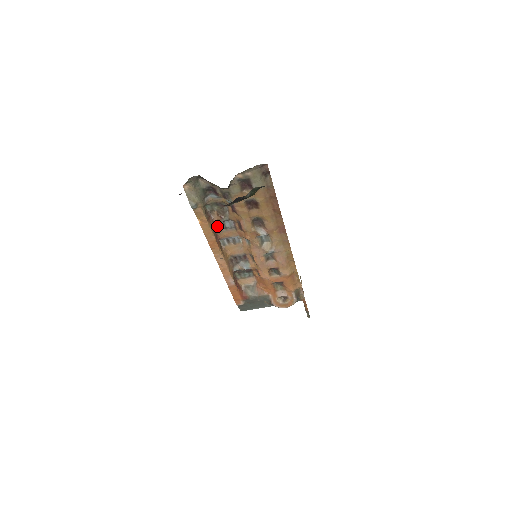
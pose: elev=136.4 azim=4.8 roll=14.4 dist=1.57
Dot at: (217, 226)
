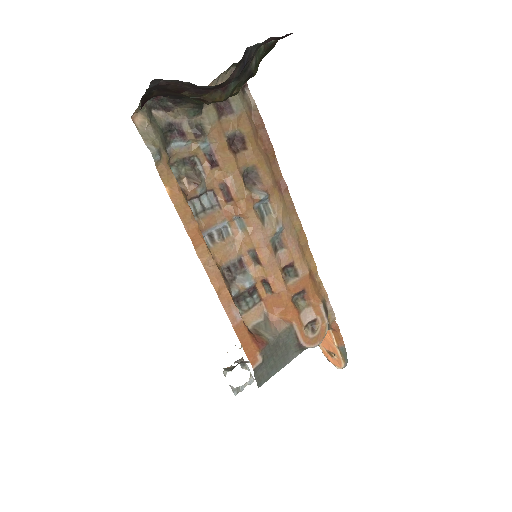
Dot at: (191, 209)
